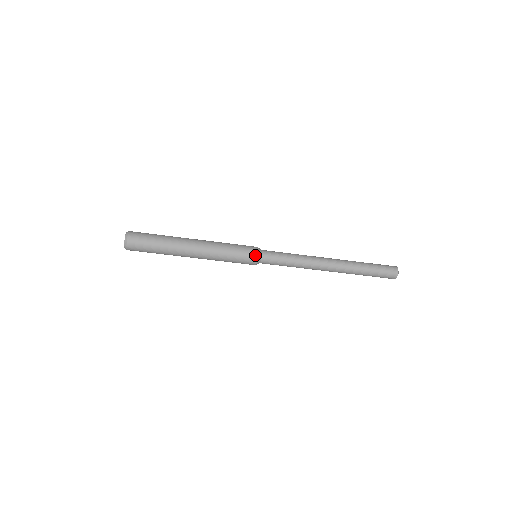
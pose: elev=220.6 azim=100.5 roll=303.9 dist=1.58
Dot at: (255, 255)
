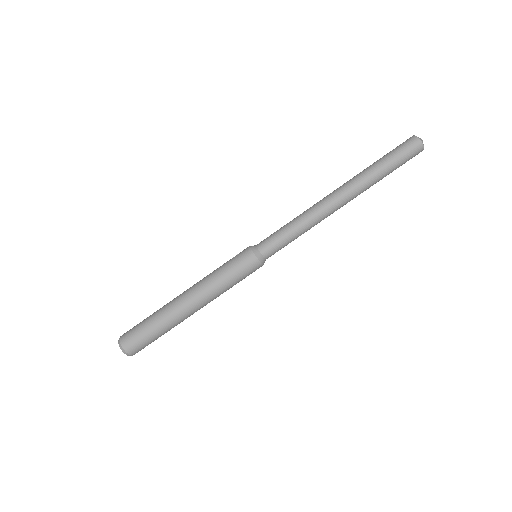
Dot at: (247, 248)
